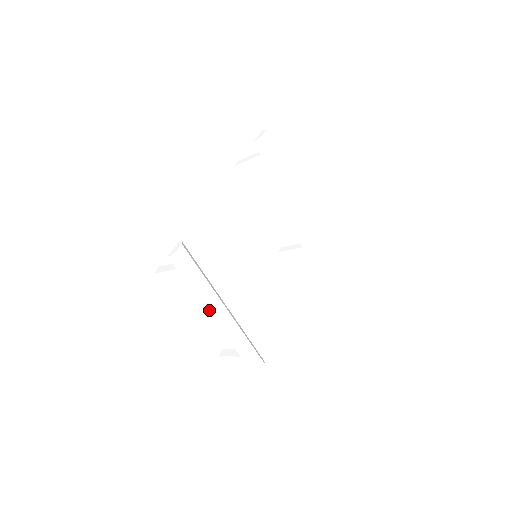
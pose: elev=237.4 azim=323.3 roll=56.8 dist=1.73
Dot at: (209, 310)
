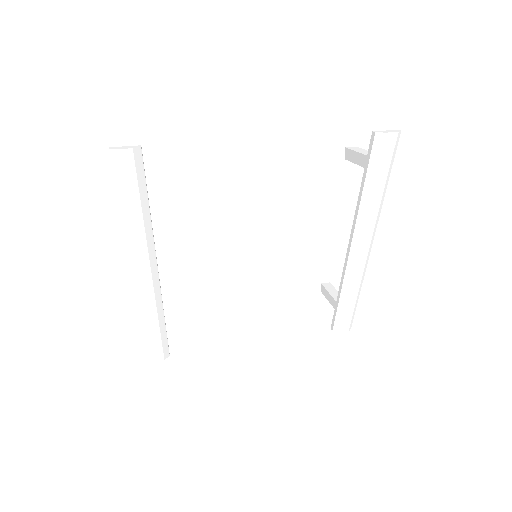
Dot at: (127, 249)
